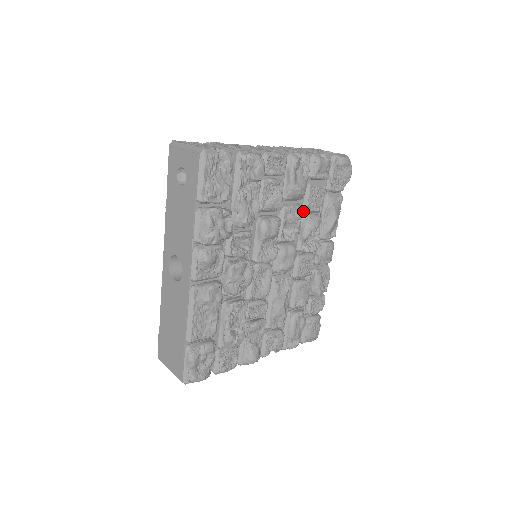
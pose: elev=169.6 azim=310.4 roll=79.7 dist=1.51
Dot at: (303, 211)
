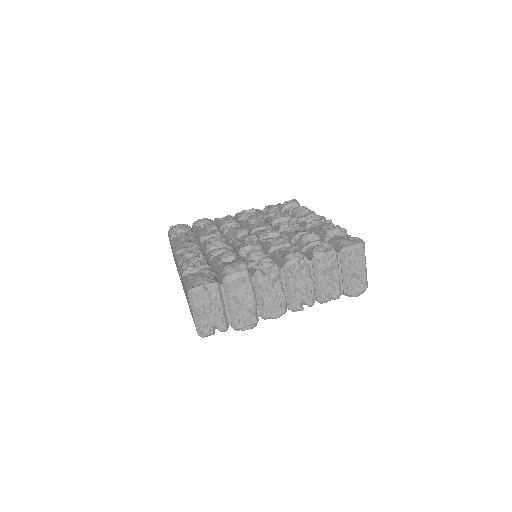
Dot at: occluded
